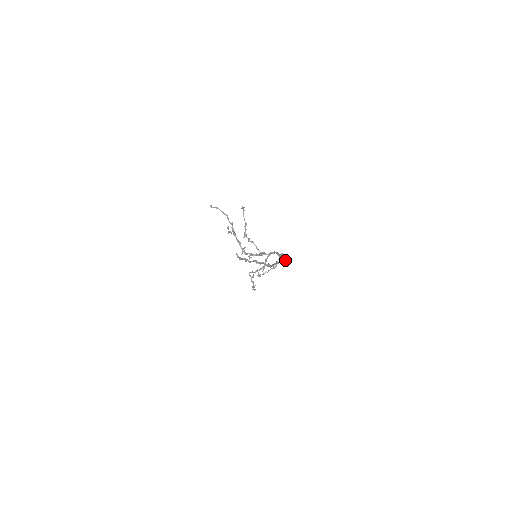
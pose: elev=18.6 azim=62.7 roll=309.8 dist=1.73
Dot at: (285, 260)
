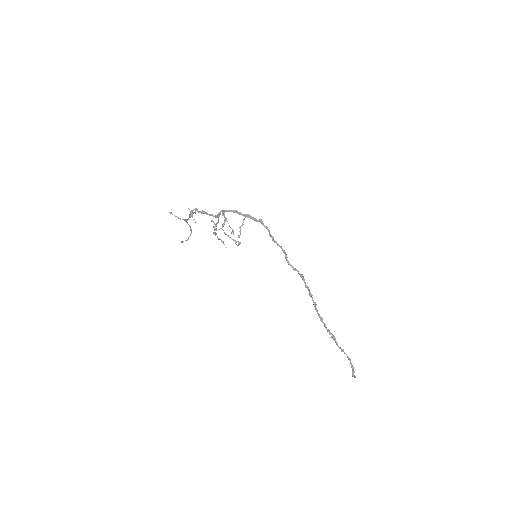
Dot at: (261, 221)
